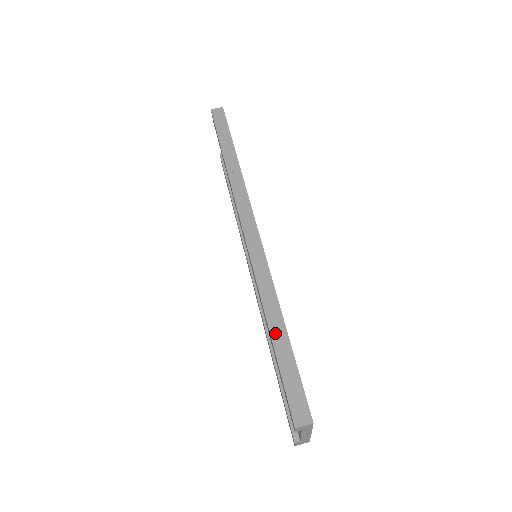
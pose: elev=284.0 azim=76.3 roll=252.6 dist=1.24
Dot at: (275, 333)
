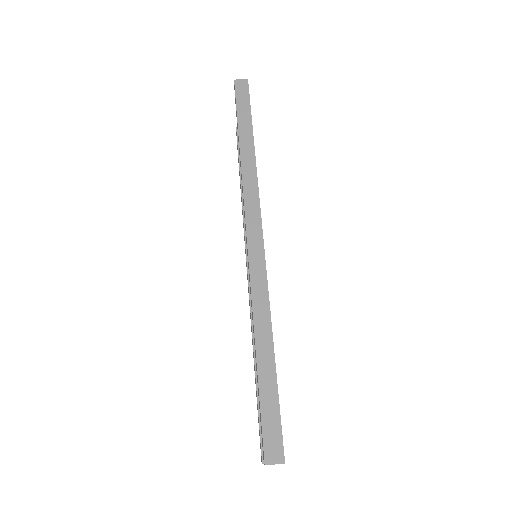
Dot at: (261, 355)
